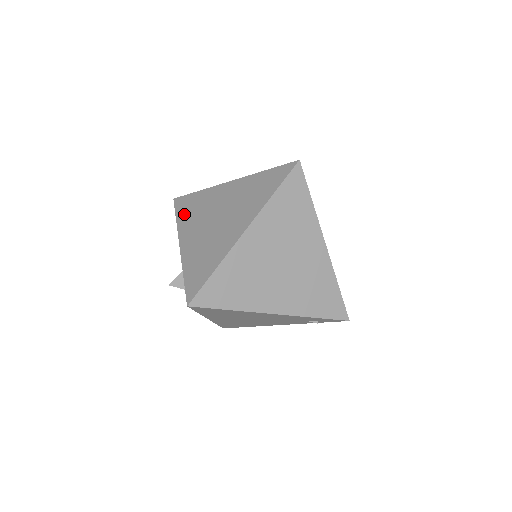
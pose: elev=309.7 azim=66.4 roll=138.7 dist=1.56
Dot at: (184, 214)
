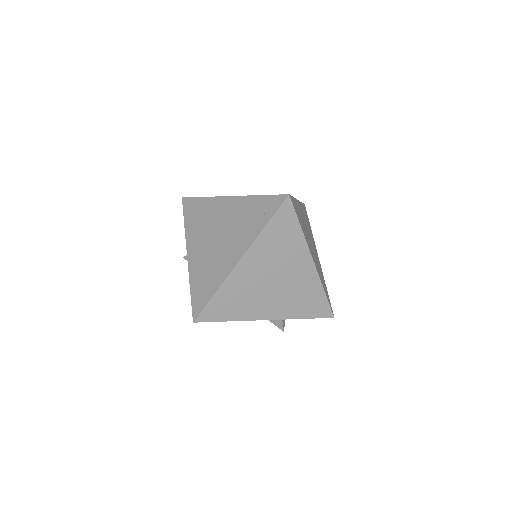
Dot at: occluded
